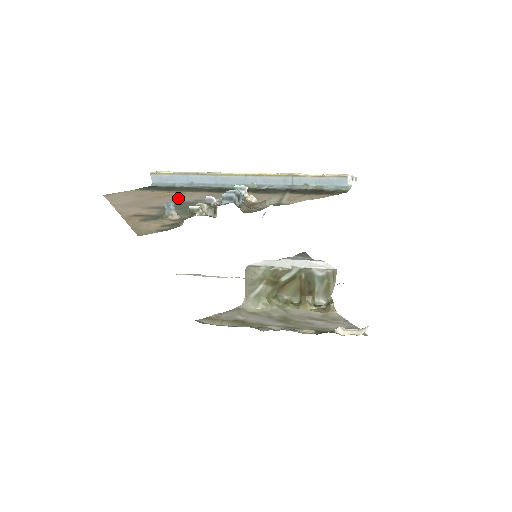
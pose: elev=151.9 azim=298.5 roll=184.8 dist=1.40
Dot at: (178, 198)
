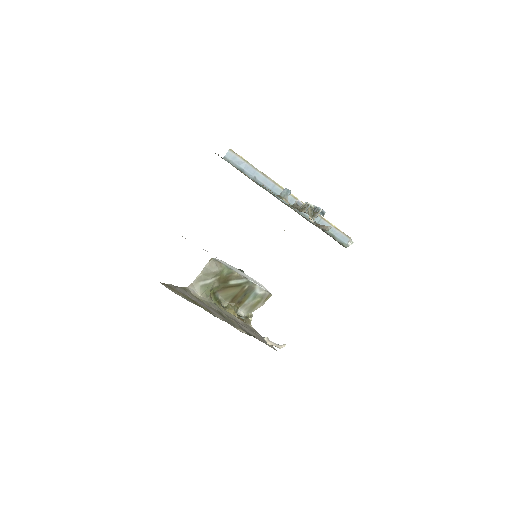
Dot at: occluded
